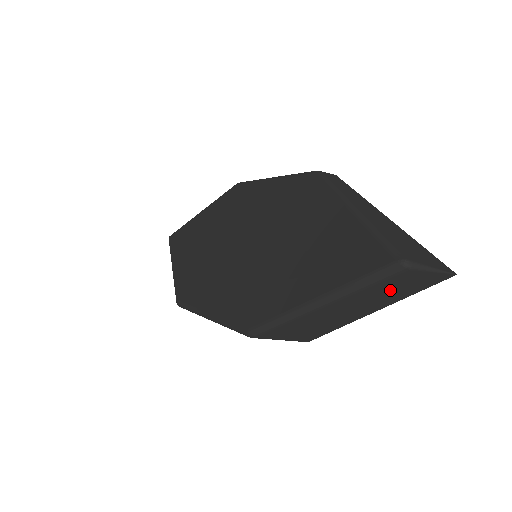
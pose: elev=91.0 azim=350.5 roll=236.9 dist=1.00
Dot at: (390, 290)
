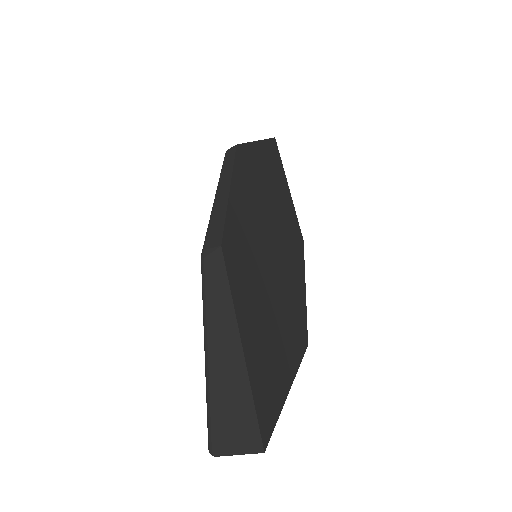
Dot at: occluded
